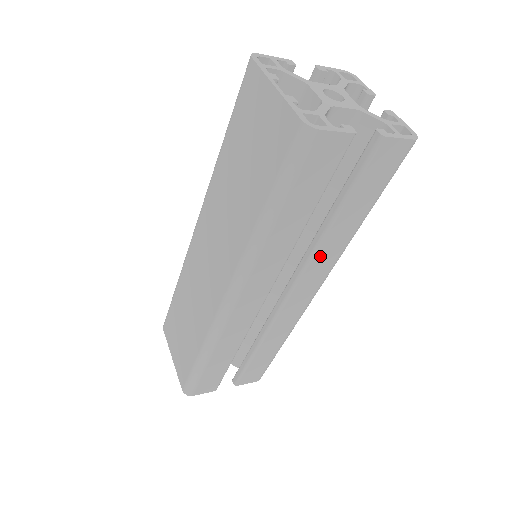
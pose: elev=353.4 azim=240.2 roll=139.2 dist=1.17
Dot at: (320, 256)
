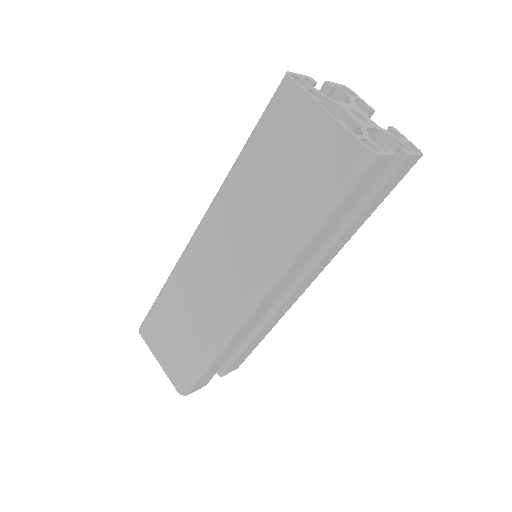
Dot at: (328, 254)
